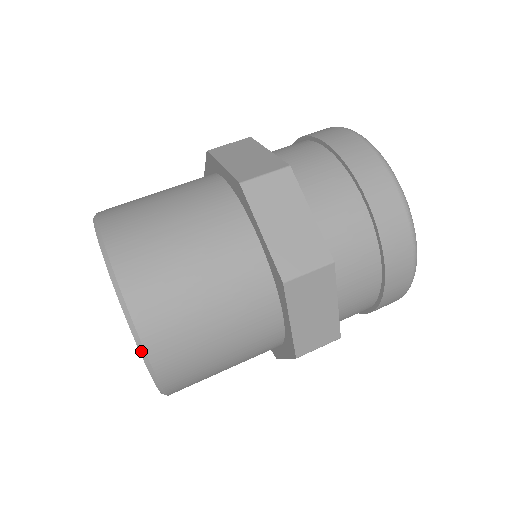
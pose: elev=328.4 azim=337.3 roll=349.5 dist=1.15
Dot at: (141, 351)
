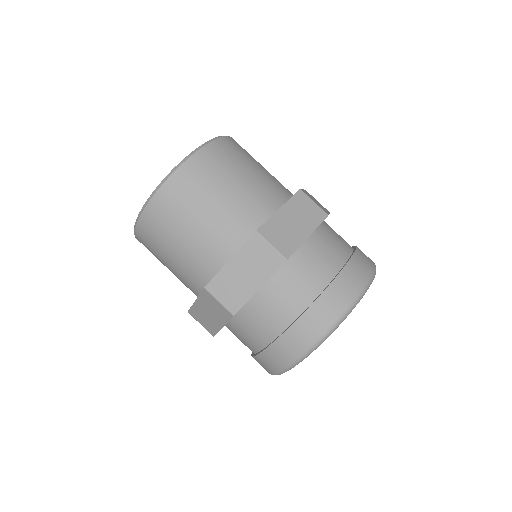
Dot at: (138, 217)
